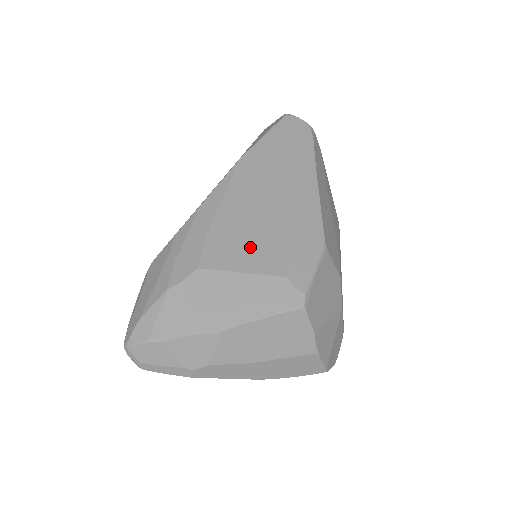
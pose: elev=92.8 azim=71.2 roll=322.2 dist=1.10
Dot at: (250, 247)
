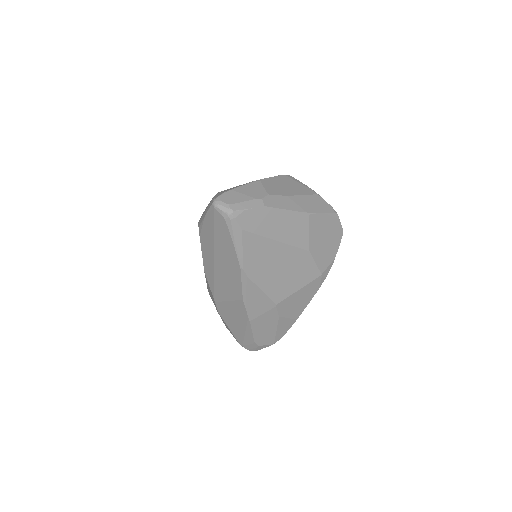
Dot at: occluded
